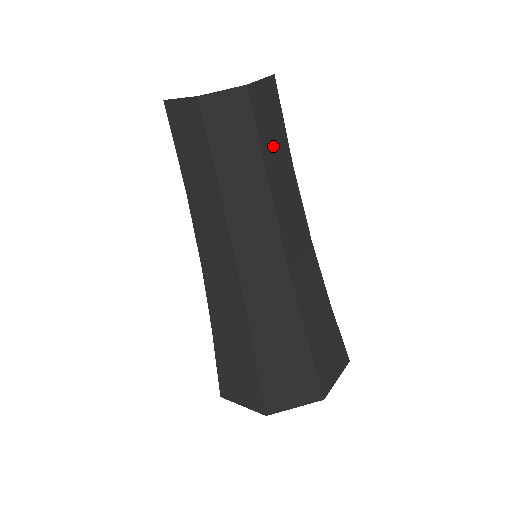
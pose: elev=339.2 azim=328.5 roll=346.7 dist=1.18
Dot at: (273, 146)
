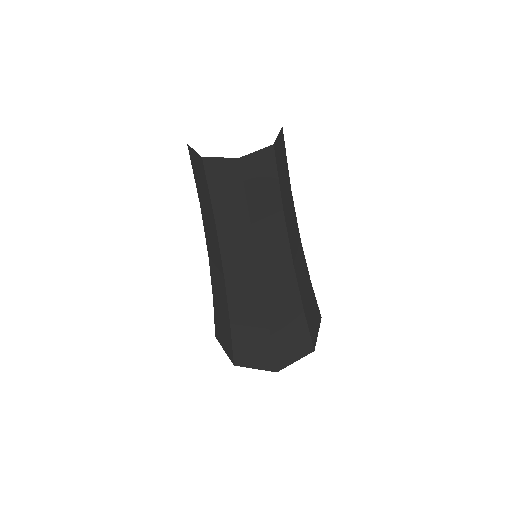
Dot at: (262, 198)
